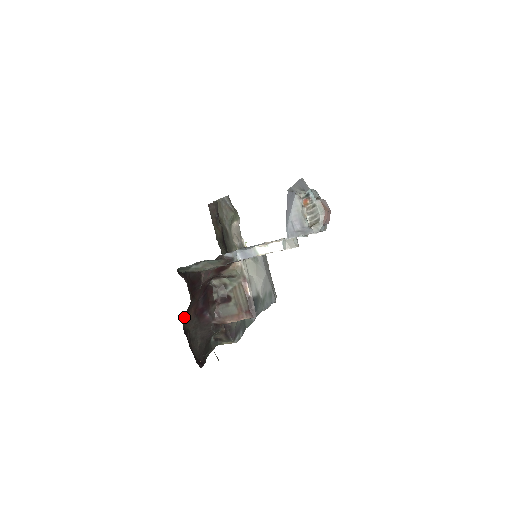
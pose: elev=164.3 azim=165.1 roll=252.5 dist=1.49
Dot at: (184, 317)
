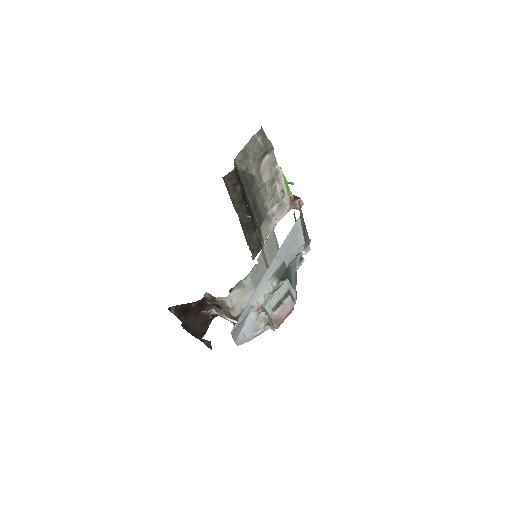
Dot at: occluded
